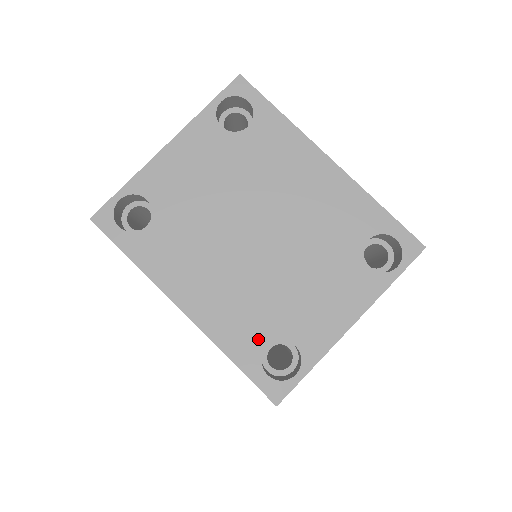
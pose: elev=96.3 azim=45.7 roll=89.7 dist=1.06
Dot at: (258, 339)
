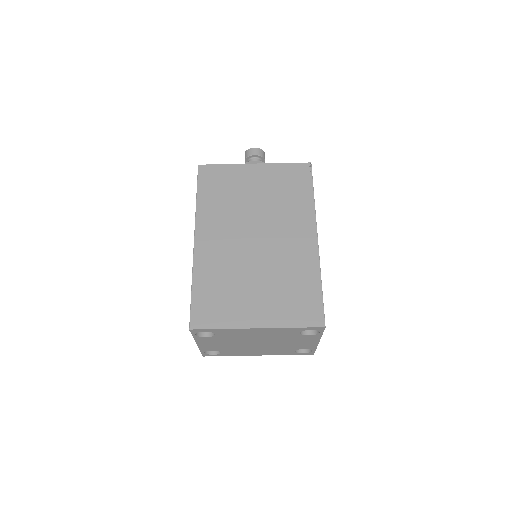
Dot at: (290, 352)
